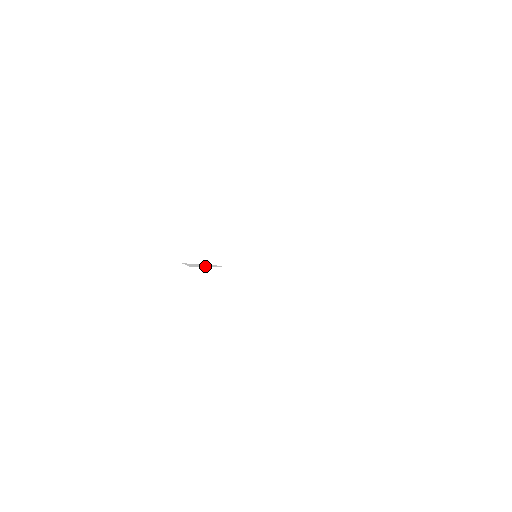
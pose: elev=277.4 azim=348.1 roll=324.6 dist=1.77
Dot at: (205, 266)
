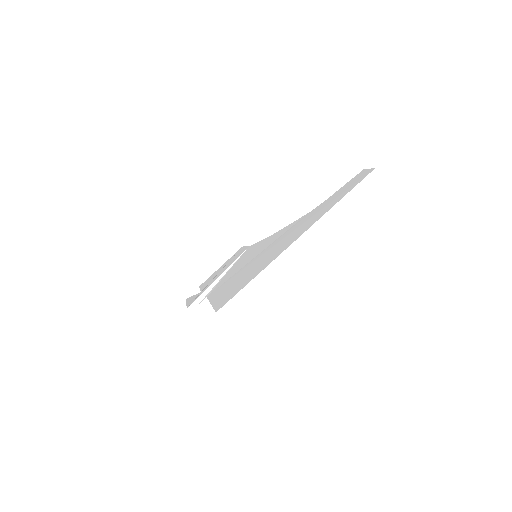
Dot at: (216, 282)
